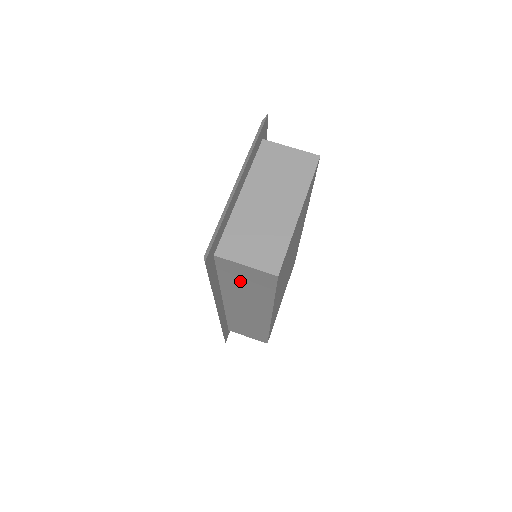
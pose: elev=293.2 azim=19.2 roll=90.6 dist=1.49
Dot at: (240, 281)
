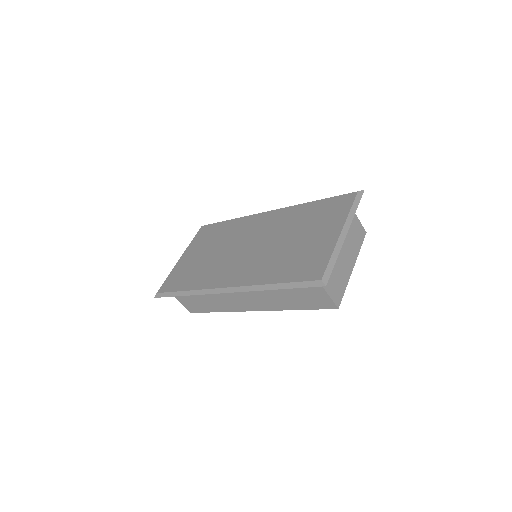
Dot at: (294, 292)
